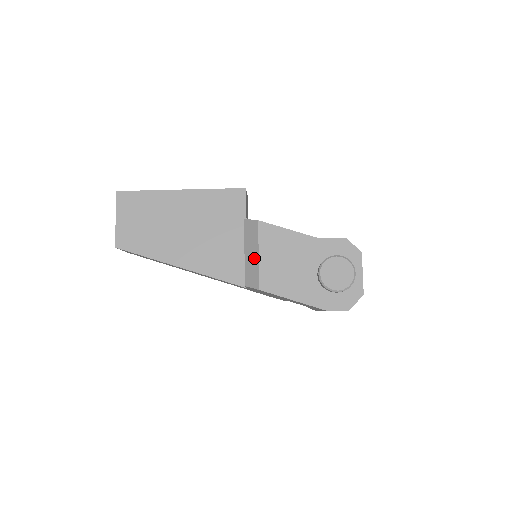
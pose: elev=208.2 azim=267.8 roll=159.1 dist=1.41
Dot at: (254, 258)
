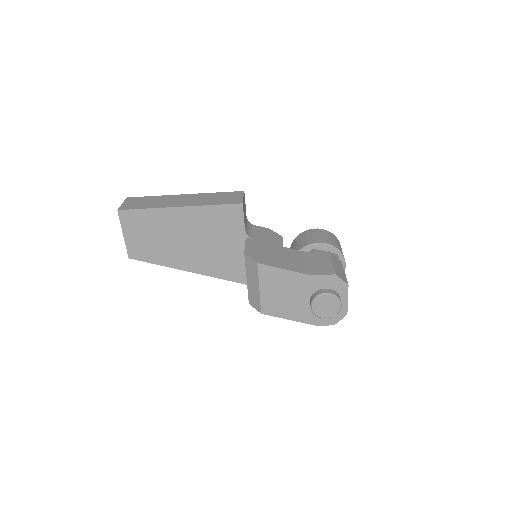
Dot at: (255, 289)
